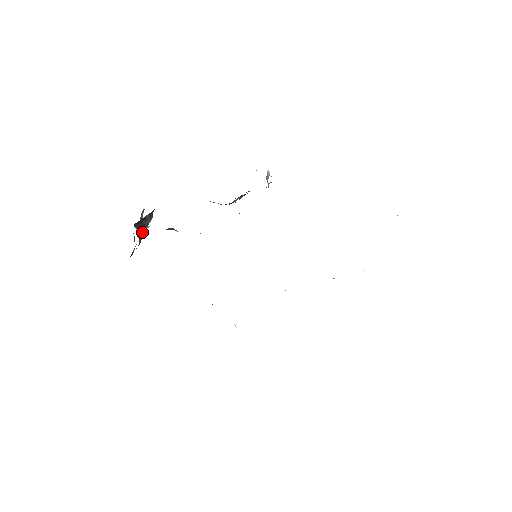
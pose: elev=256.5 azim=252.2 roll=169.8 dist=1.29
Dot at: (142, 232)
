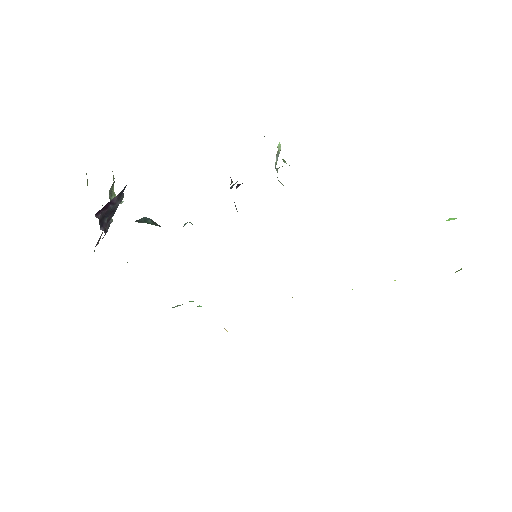
Dot at: (109, 217)
